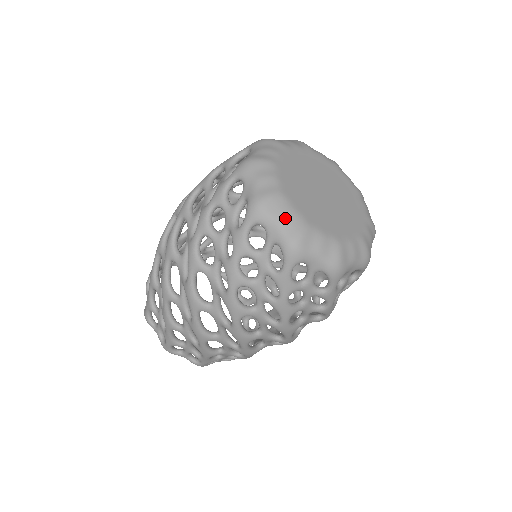
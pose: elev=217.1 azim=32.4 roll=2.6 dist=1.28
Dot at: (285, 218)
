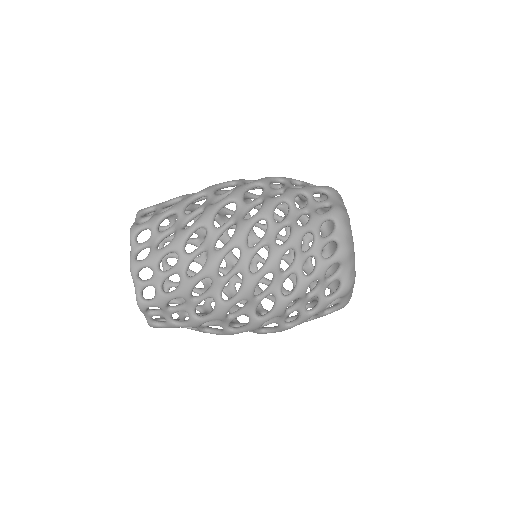
Dot at: (350, 231)
